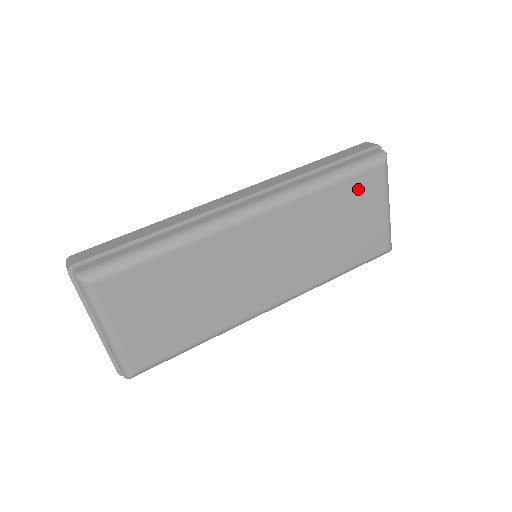
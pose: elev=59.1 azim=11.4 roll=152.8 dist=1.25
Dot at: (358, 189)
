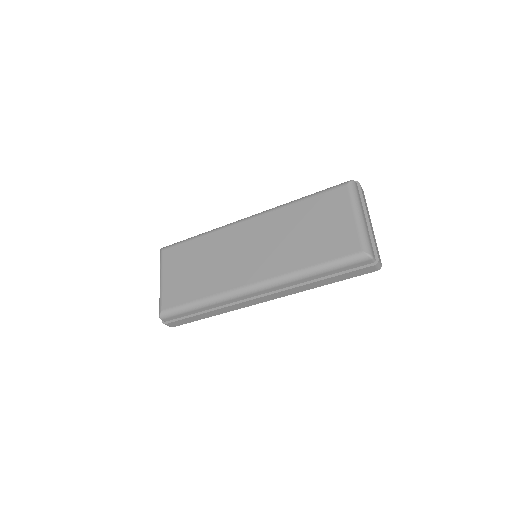
Dot at: (324, 202)
